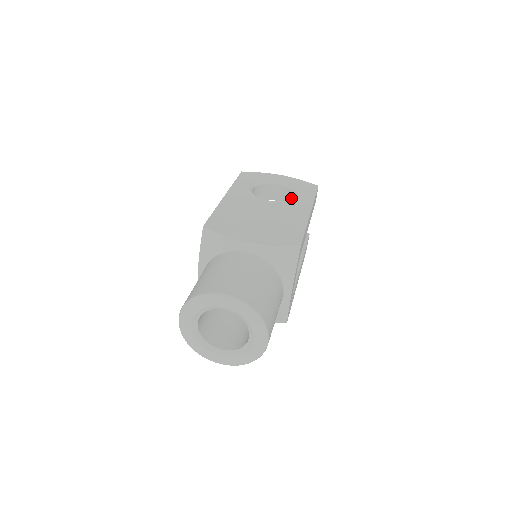
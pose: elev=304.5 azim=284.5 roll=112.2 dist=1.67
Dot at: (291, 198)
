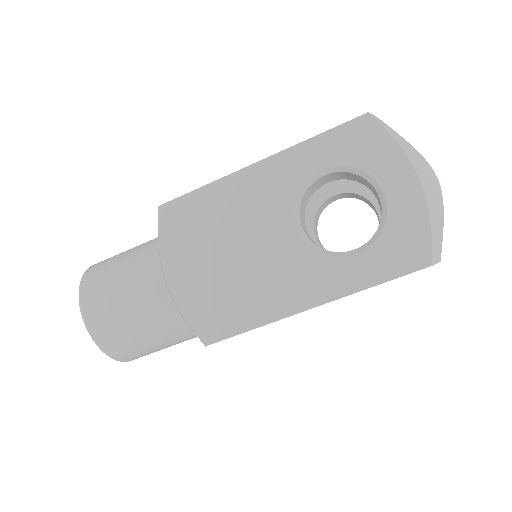
Dot at: occluded
